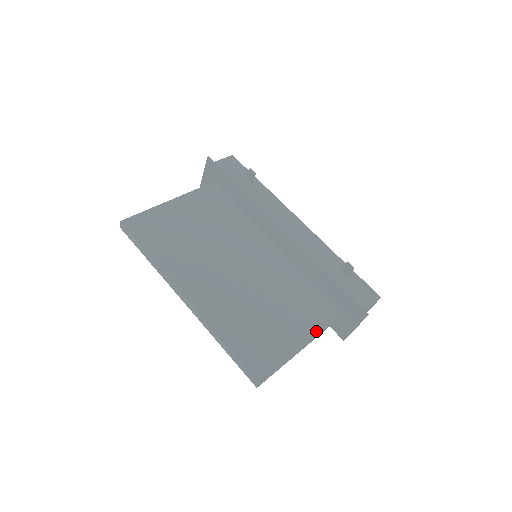
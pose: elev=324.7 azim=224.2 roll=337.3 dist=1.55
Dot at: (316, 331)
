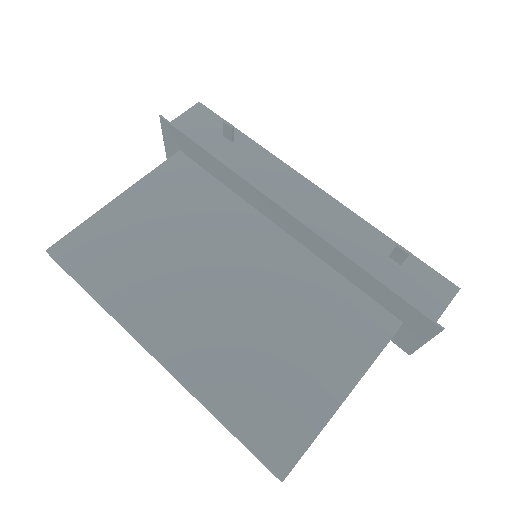
Dot at: (363, 366)
